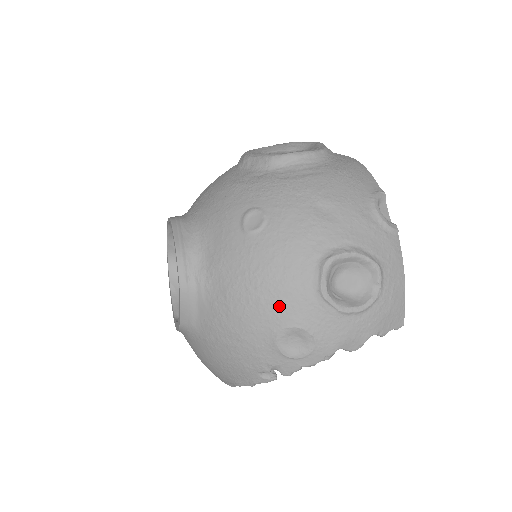
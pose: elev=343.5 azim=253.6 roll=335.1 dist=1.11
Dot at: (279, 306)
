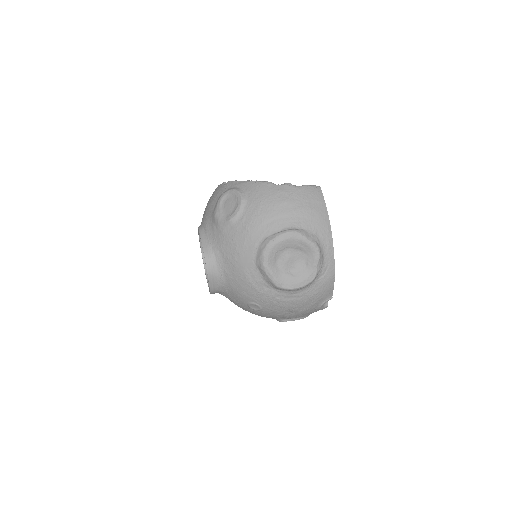
Dot at: occluded
